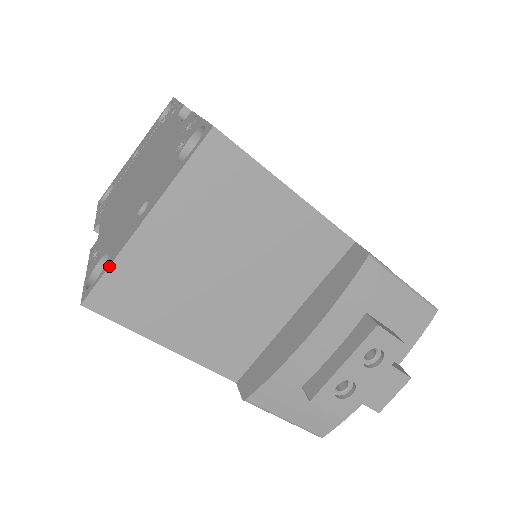
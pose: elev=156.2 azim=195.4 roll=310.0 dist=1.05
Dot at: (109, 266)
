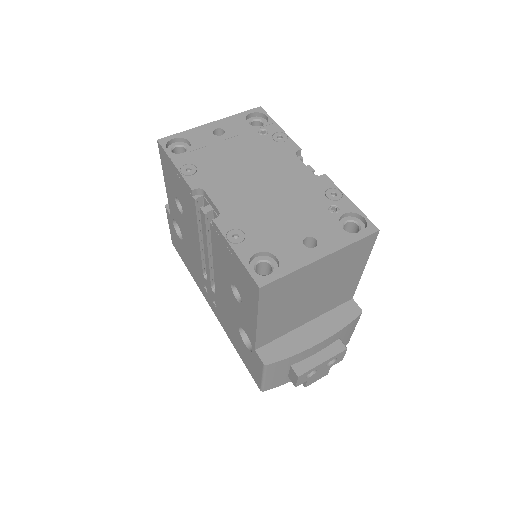
Dot at: (290, 273)
